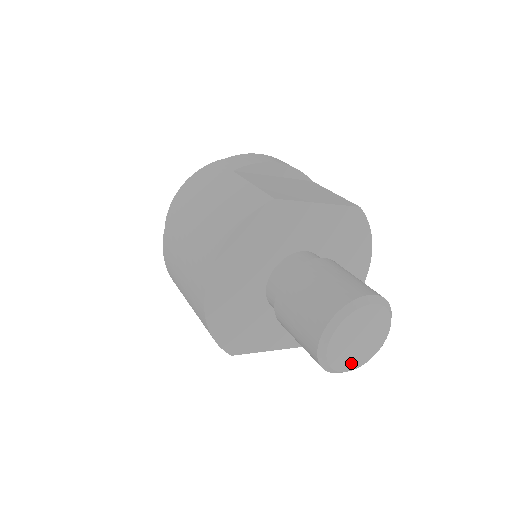
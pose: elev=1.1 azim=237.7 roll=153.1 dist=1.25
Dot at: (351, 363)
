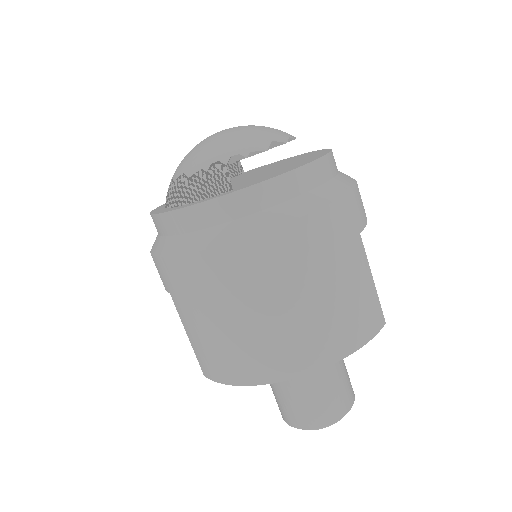
Dot at: occluded
